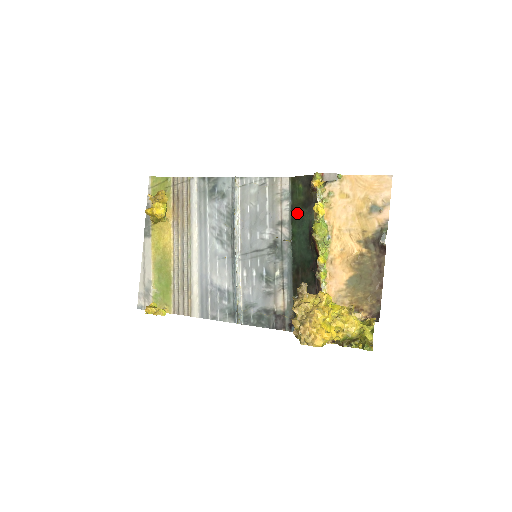
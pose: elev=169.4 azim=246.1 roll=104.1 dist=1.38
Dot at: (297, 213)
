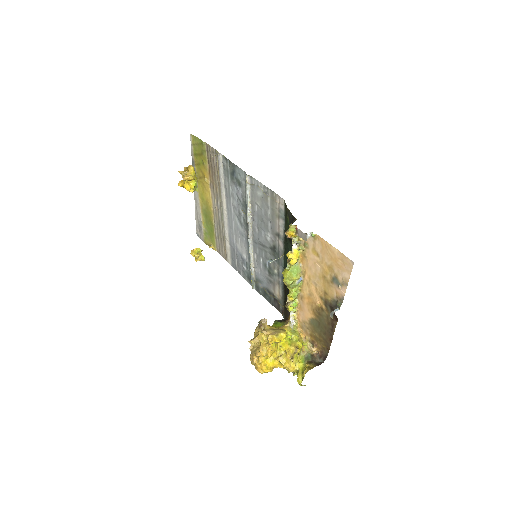
Dot at: (286, 239)
